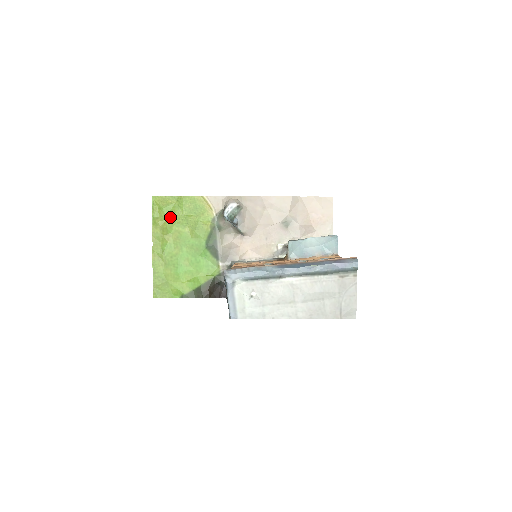
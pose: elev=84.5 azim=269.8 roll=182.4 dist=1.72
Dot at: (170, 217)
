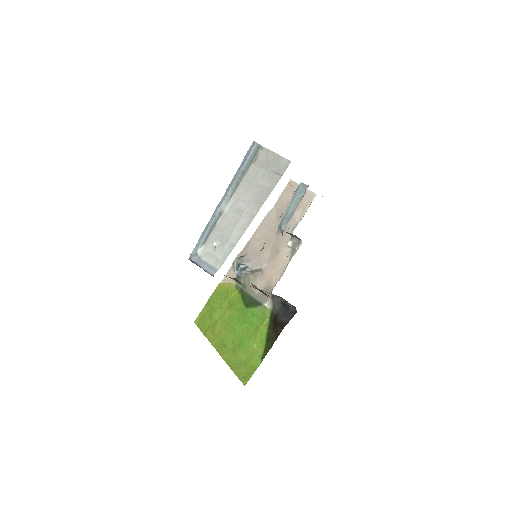
Dot at: (212, 320)
